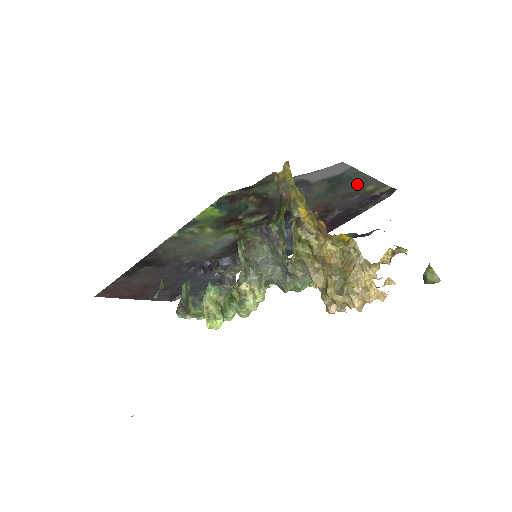
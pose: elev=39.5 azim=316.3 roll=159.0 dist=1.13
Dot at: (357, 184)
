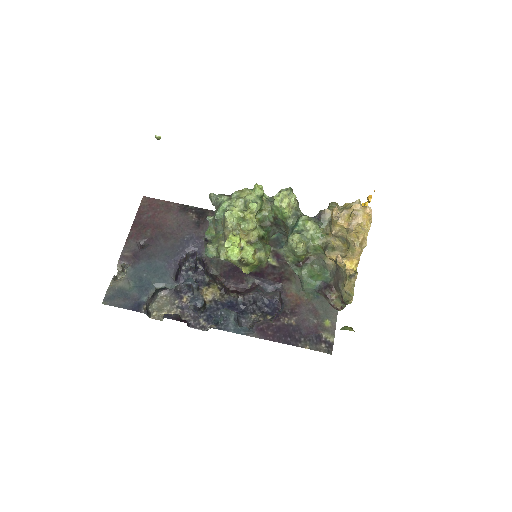
Dot at: (327, 309)
